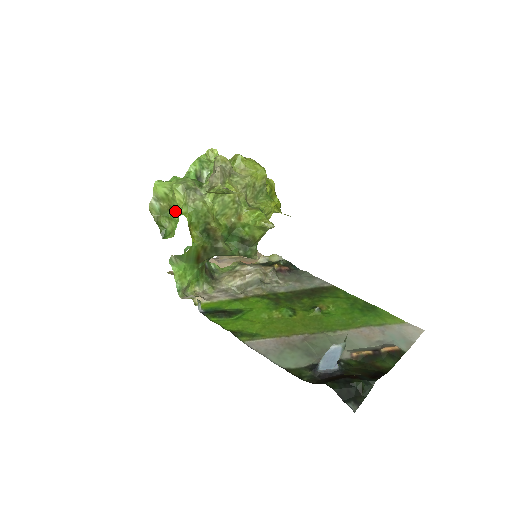
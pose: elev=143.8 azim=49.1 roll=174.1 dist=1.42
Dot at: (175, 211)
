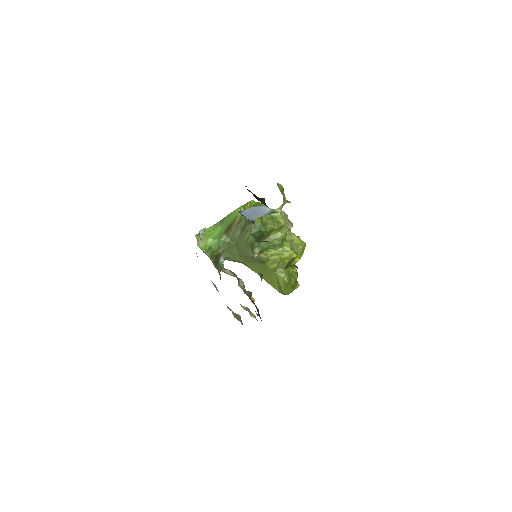
Dot at: occluded
